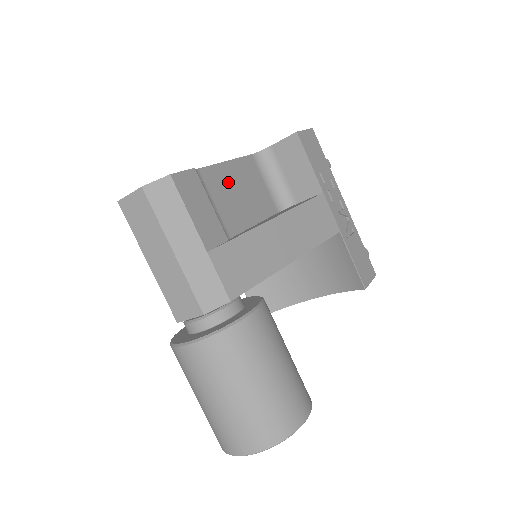
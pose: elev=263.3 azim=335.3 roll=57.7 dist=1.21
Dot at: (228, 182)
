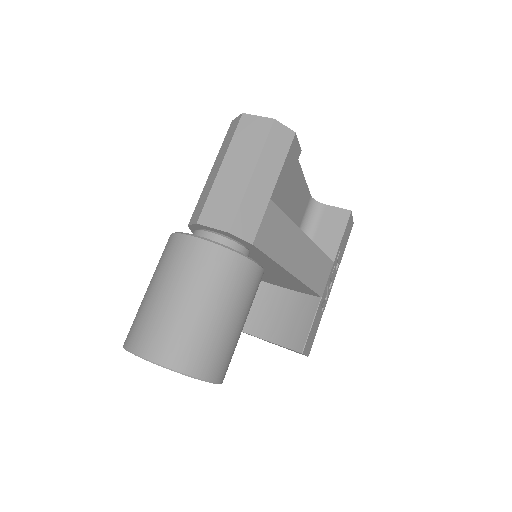
Dot at: (297, 188)
